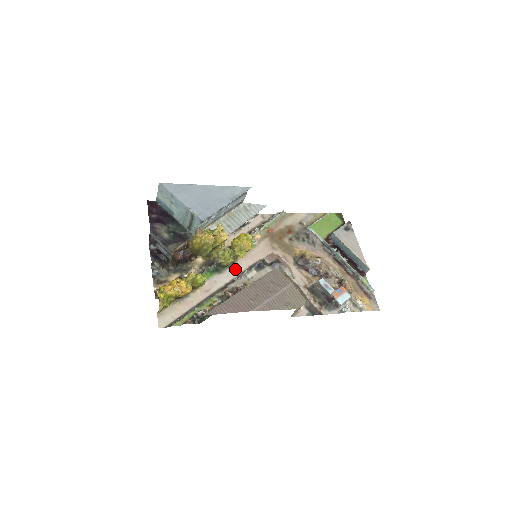
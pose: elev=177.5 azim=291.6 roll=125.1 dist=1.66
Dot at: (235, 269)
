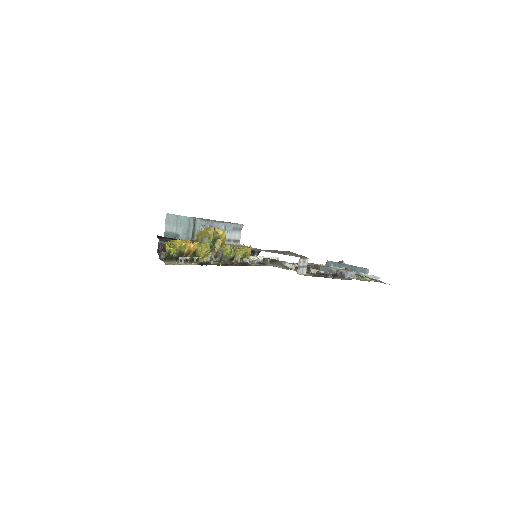
Dot at: occluded
